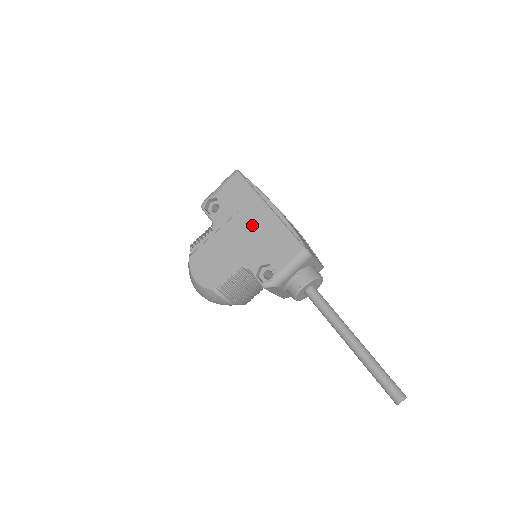
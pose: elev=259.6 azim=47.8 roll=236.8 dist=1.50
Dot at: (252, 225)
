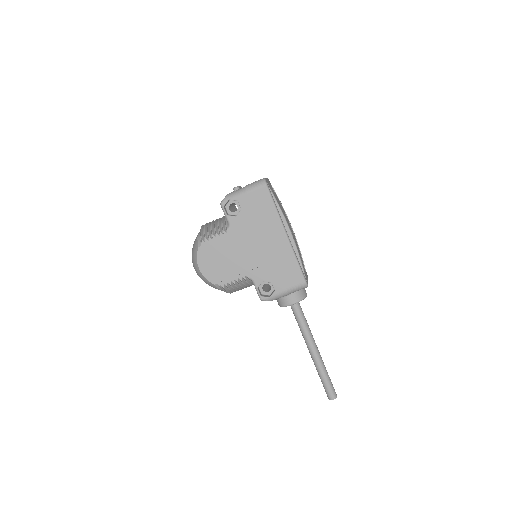
Dot at: (266, 243)
